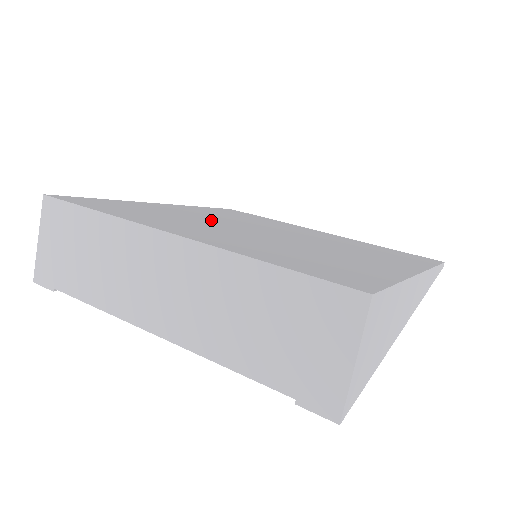
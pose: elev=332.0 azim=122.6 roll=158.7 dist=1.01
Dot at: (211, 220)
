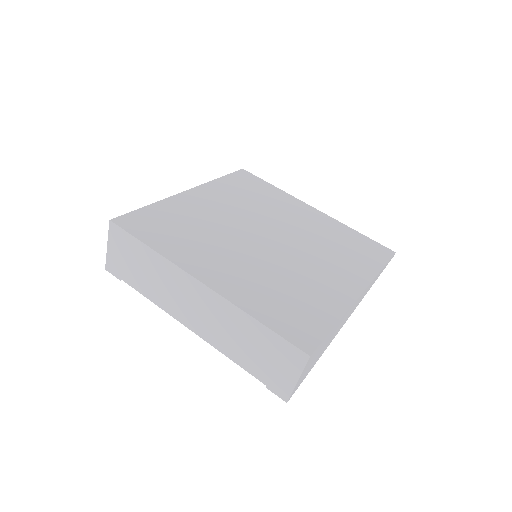
Dot at: (226, 225)
